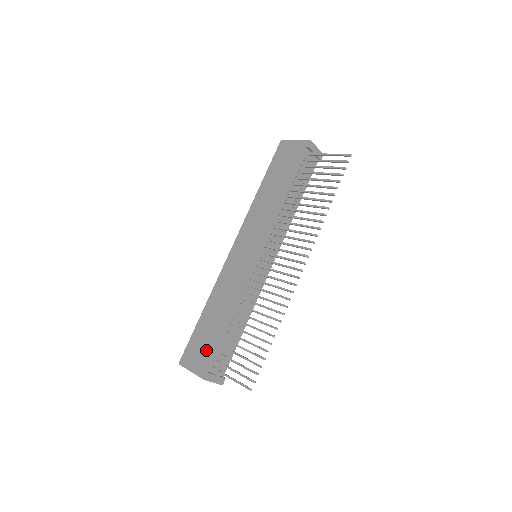
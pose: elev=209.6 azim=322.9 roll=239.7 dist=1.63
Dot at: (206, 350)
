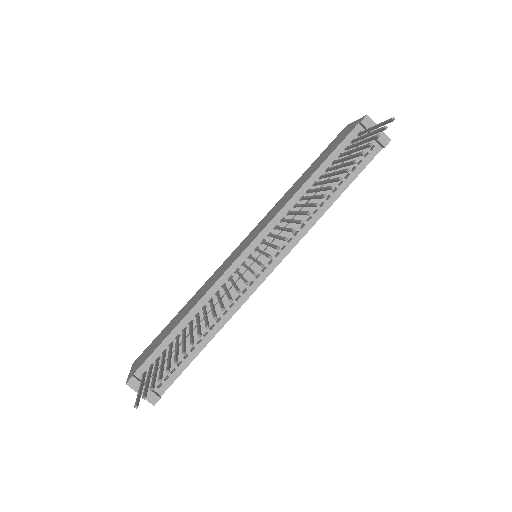
Dot at: (150, 351)
